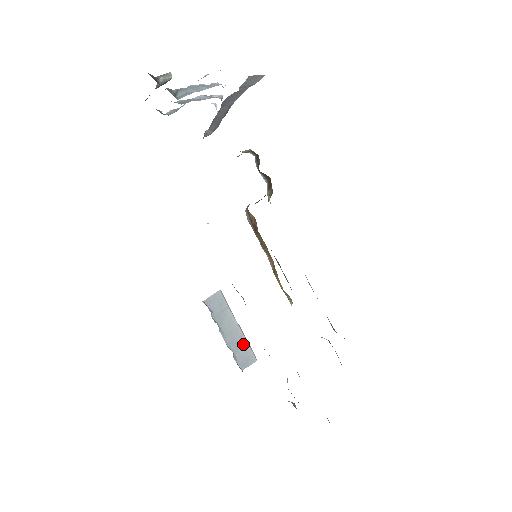
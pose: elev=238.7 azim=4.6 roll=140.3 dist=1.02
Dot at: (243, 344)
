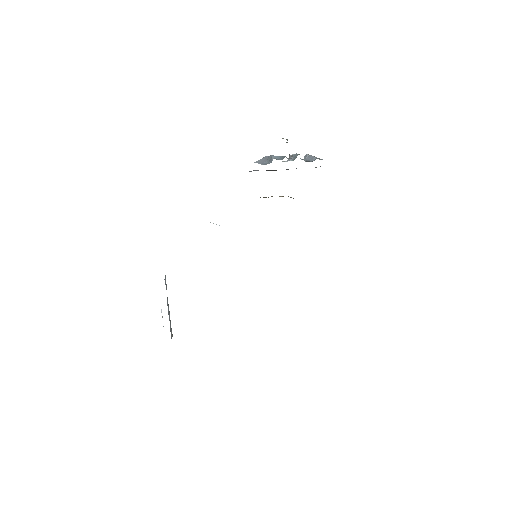
Dot at: (170, 320)
